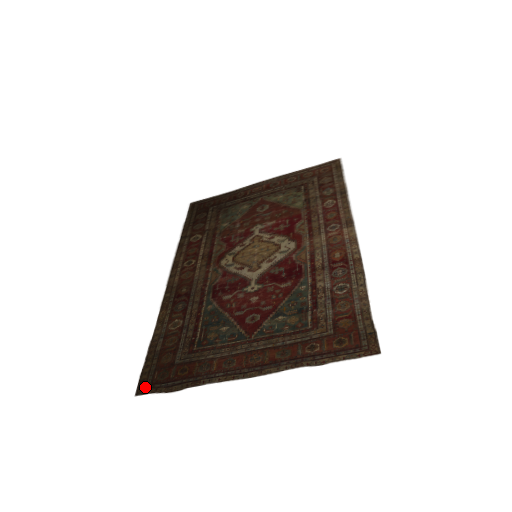
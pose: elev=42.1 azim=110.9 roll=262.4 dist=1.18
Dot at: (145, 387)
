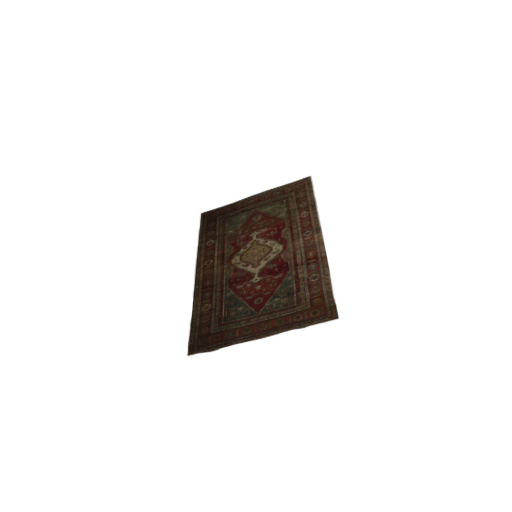
Dot at: (193, 350)
